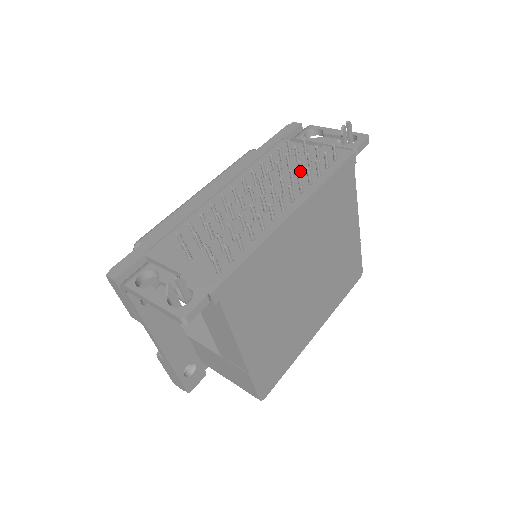
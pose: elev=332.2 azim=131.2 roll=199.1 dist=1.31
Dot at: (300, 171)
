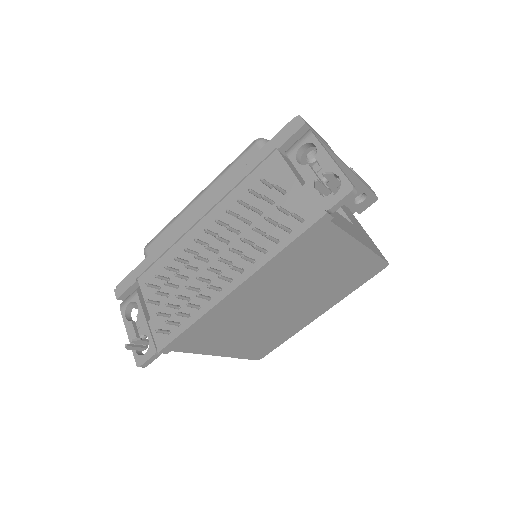
Dot at: occluded
